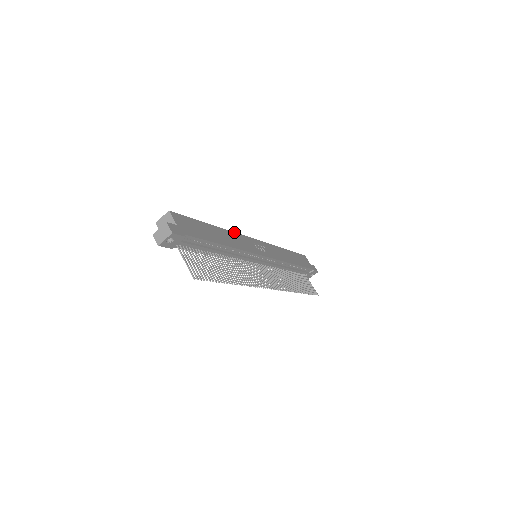
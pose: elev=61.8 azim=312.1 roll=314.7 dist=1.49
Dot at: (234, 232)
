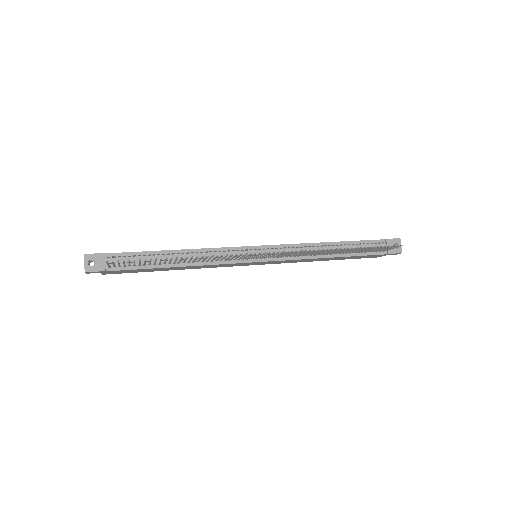
Dot at: occluded
